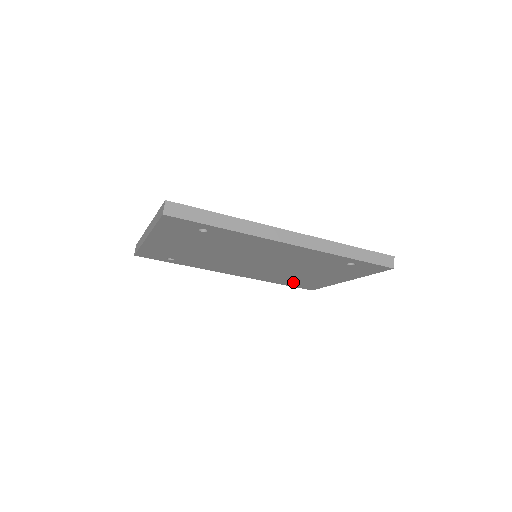
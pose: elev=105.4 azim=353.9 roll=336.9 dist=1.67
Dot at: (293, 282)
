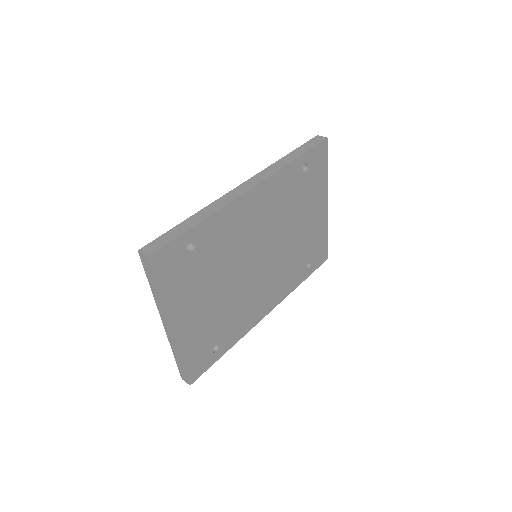
Dot at: (307, 262)
